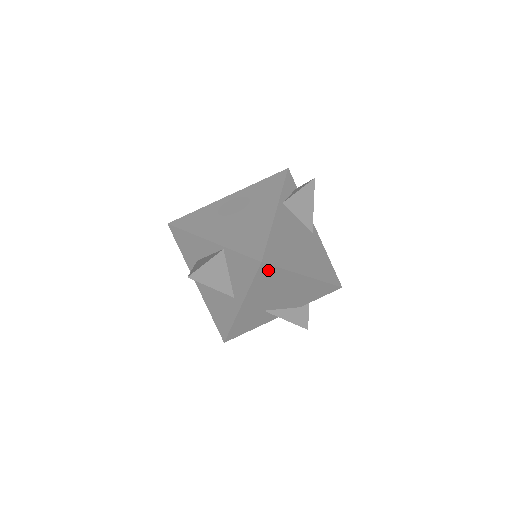
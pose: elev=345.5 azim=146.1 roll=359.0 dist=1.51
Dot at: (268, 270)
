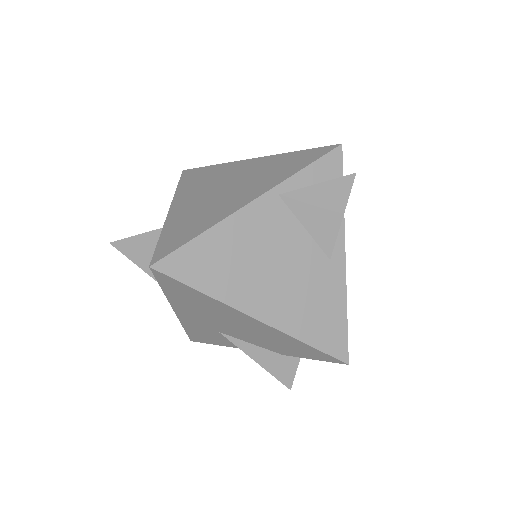
Dot at: (173, 282)
